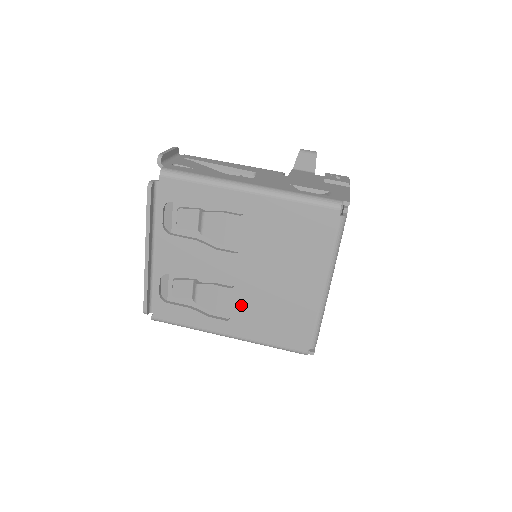
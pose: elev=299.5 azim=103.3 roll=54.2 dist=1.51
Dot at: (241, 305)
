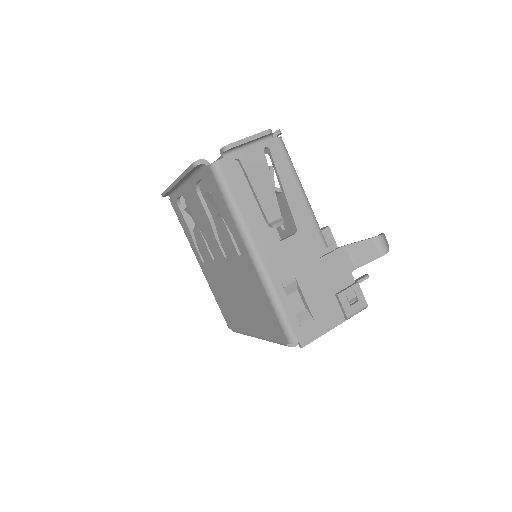
Dot at: (213, 270)
